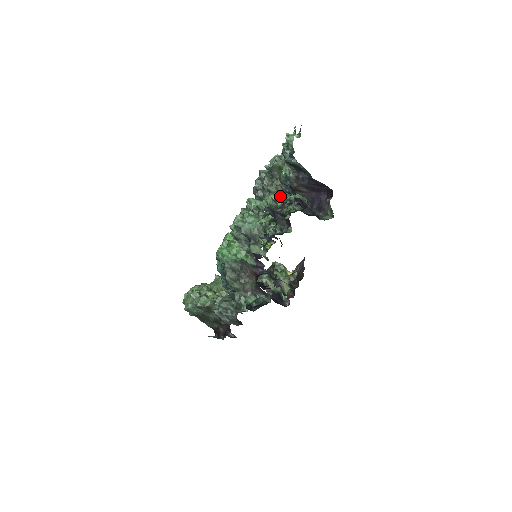
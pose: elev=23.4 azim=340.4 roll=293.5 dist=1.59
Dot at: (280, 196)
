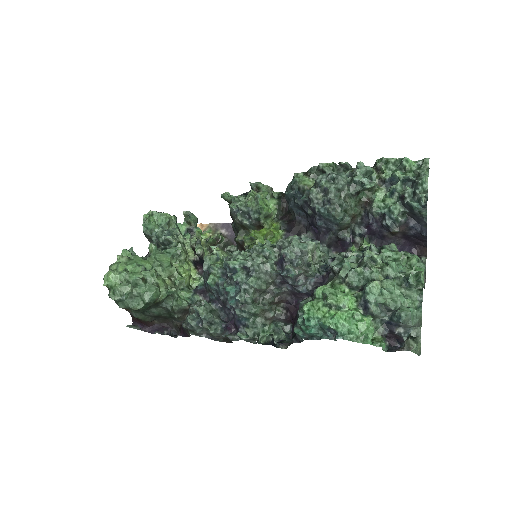
Dot at: occluded
